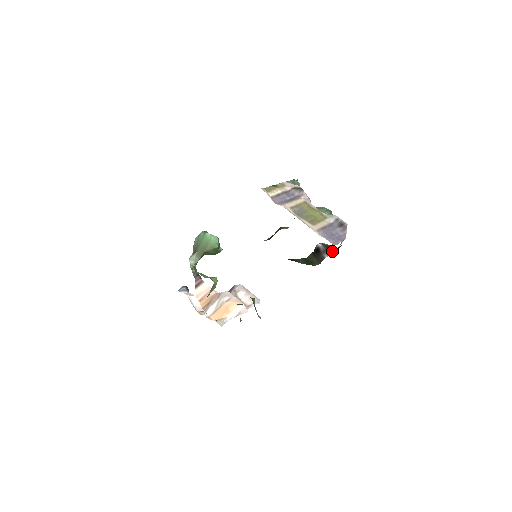
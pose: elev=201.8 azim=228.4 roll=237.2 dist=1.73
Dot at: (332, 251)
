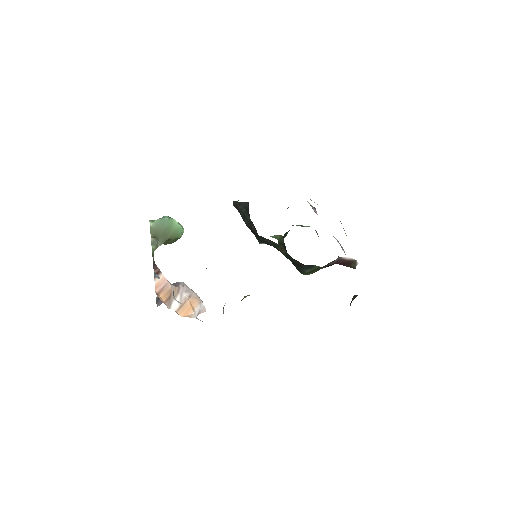
Dot at: (329, 265)
